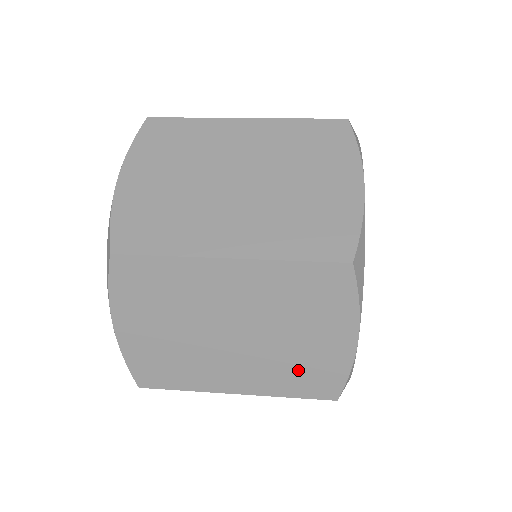
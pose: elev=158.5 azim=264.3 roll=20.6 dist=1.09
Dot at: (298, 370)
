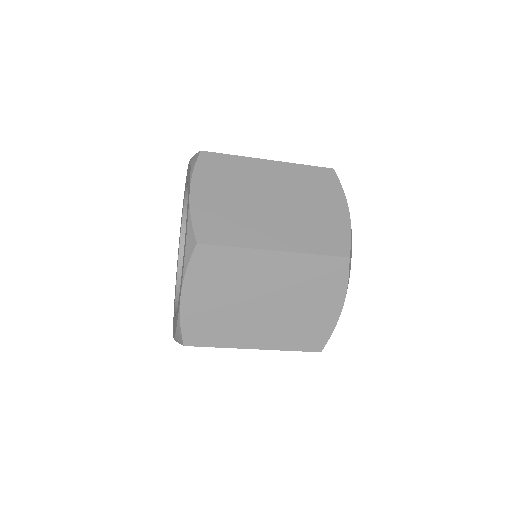
Dot at: (318, 231)
